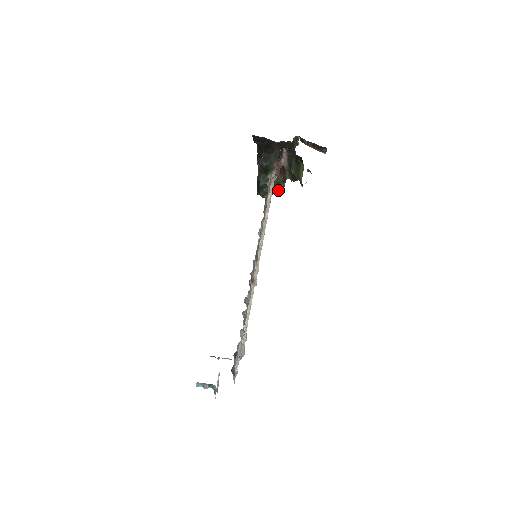
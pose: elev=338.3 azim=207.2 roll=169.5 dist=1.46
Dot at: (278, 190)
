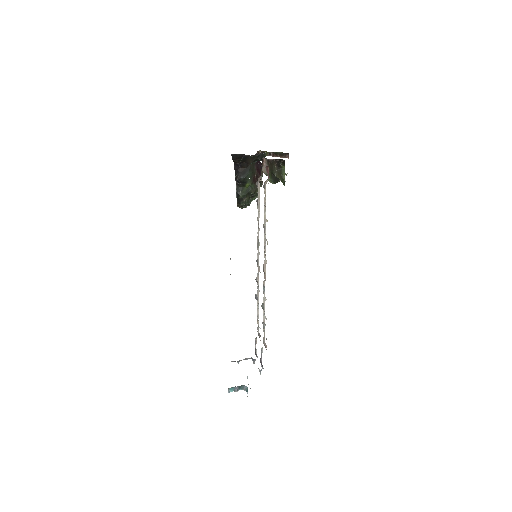
Dot at: (254, 199)
